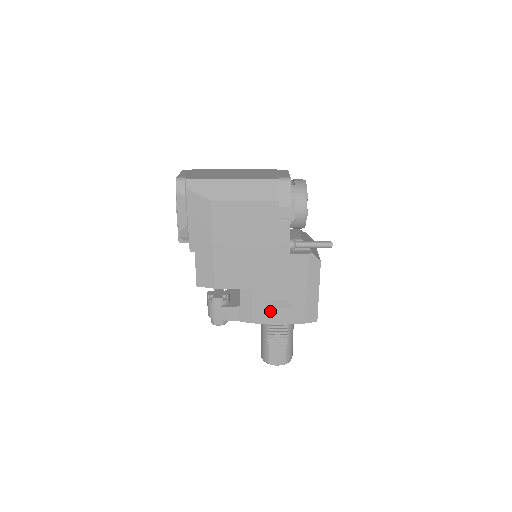
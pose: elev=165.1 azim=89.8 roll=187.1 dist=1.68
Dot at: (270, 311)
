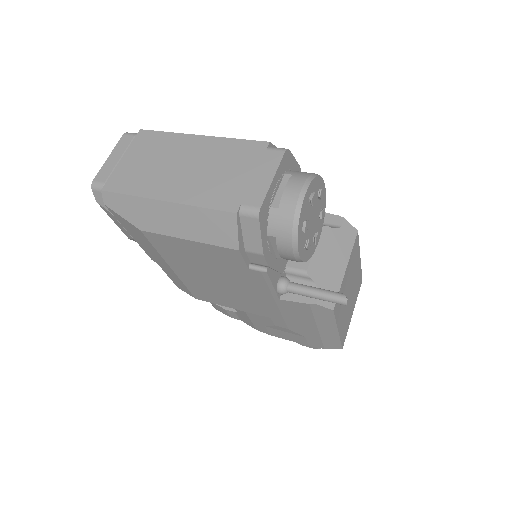
Dot at: (274, 330)
